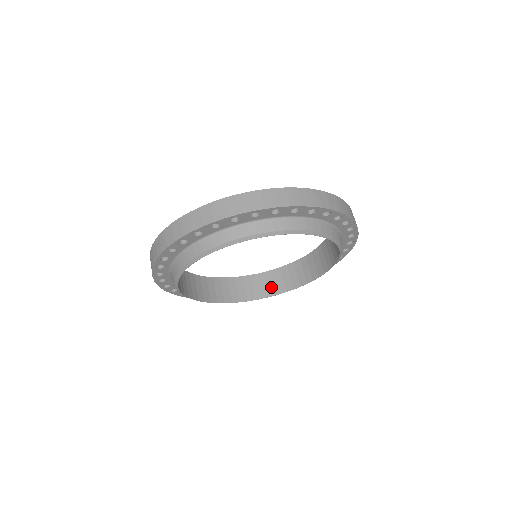
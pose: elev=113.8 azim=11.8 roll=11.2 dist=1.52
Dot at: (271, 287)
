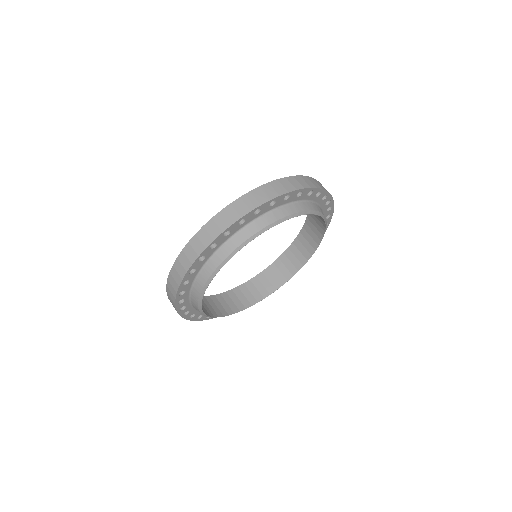
Dot at: (226, 307)
